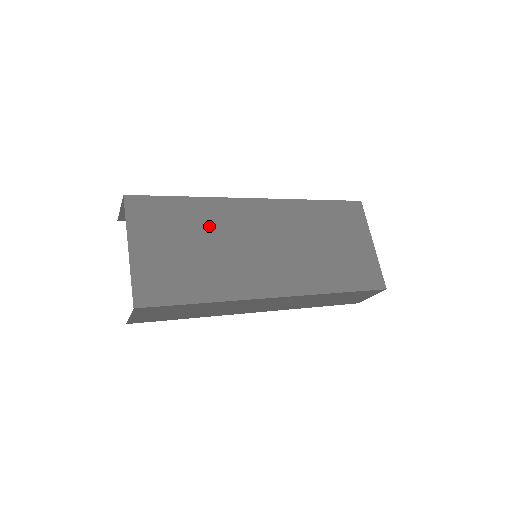
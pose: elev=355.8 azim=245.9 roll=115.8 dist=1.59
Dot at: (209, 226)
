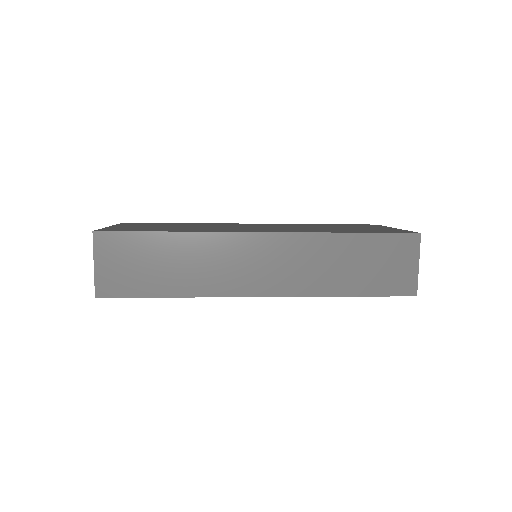
Dot at: (197, 225)
